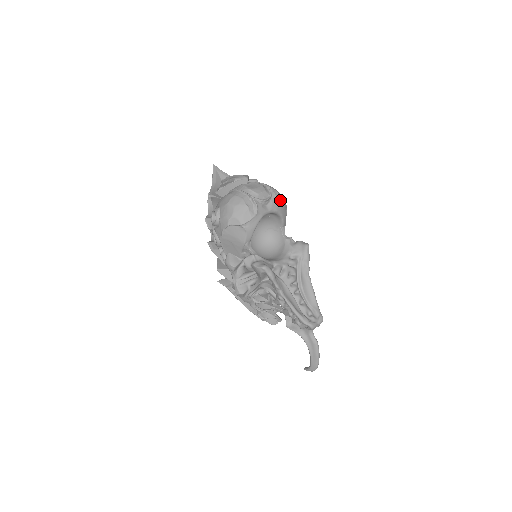
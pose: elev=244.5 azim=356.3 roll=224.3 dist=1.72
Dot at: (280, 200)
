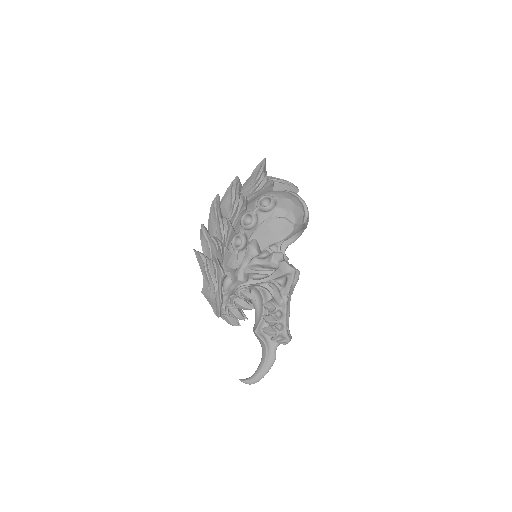
Dot at: occluded
